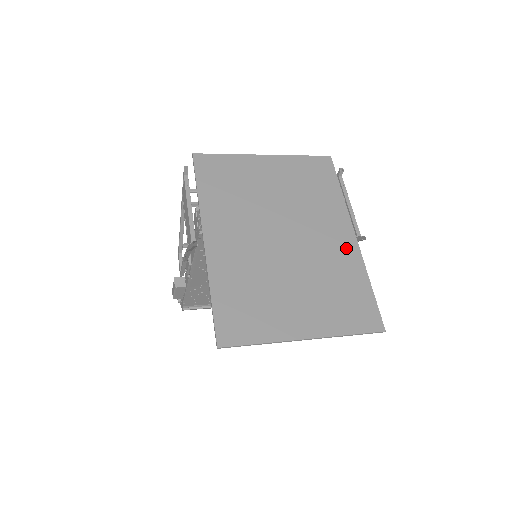
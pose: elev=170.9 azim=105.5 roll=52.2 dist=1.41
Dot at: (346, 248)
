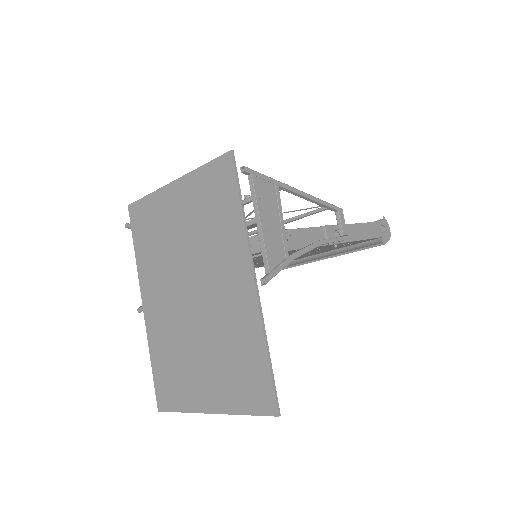
Dot at: (244, 301)
